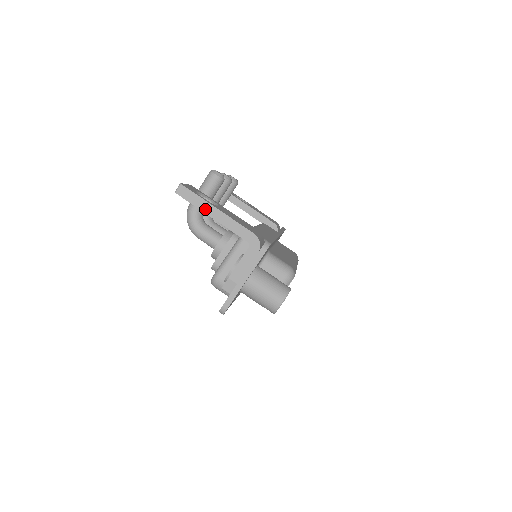
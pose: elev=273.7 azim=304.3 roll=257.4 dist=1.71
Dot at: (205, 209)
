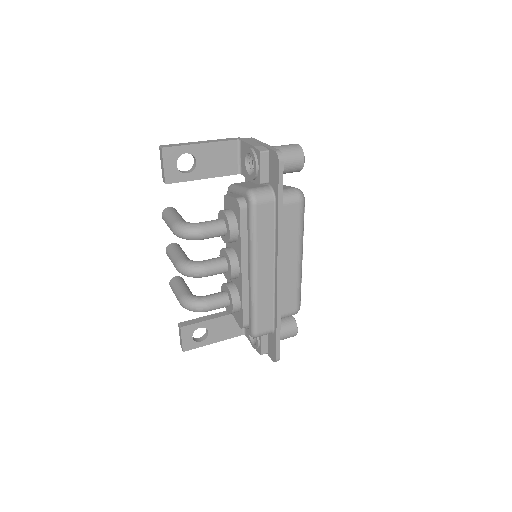
Dot at: (191, 144)
